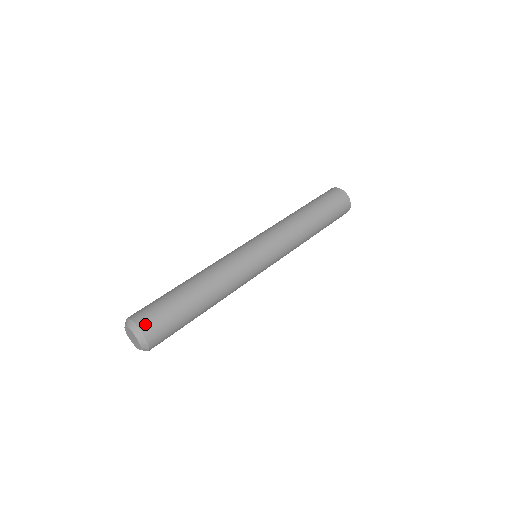
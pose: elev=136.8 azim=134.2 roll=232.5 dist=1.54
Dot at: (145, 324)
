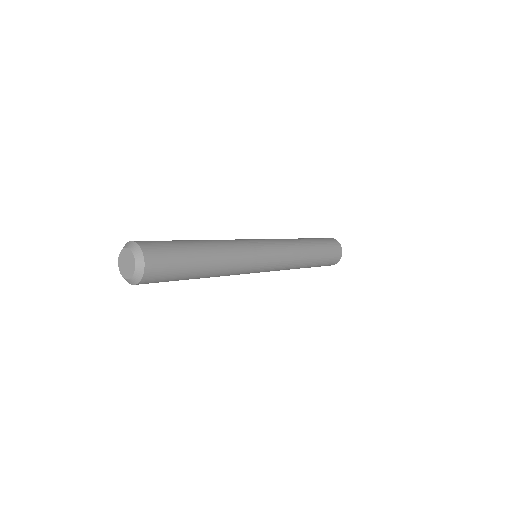
Dot at: (149, 251)
